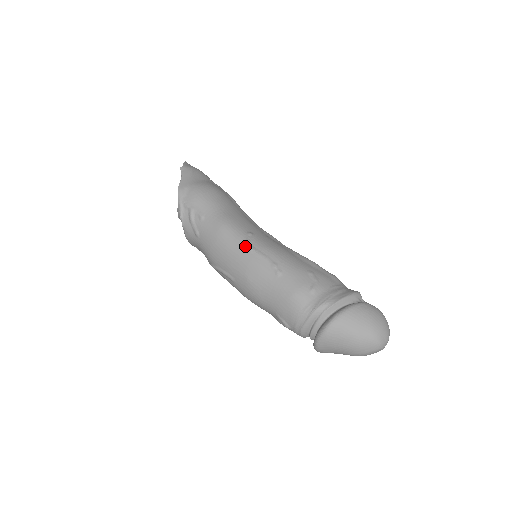
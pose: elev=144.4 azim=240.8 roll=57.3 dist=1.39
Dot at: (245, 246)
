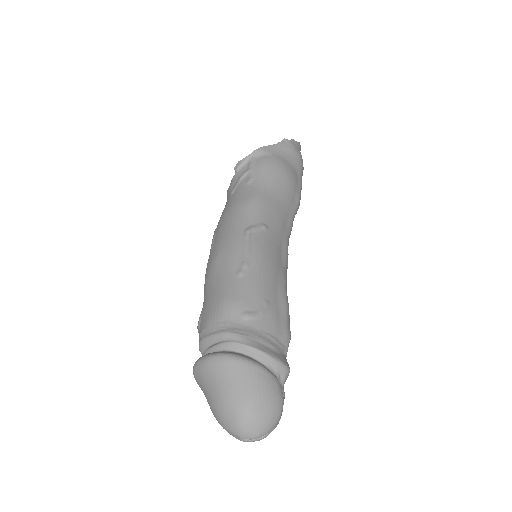
Dot at: (246, 229)
